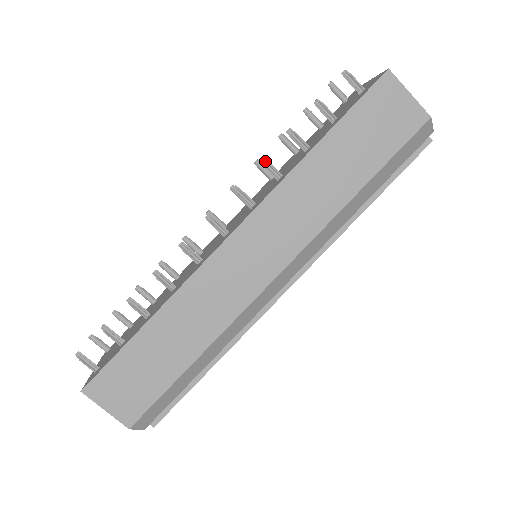
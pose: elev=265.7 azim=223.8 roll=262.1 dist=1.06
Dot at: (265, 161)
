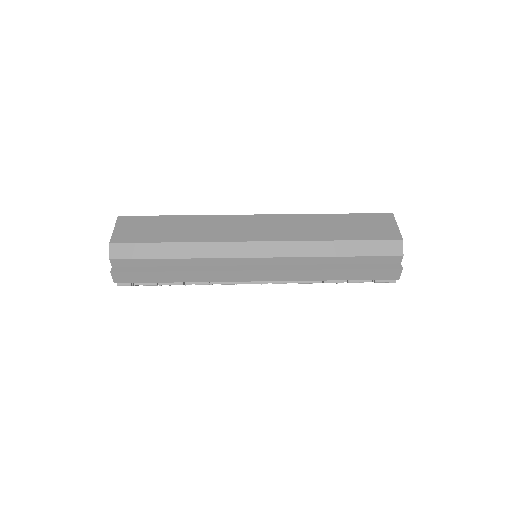
Dot at: occluded
